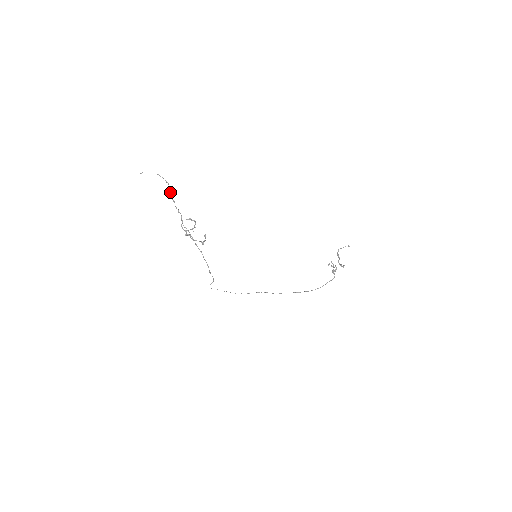
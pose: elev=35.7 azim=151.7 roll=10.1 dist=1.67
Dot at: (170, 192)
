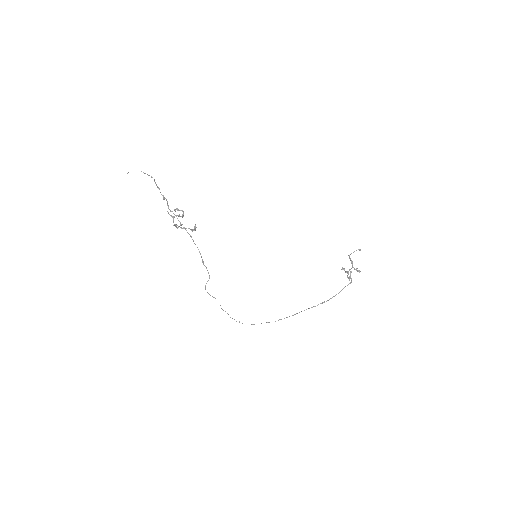
Dot at: (155, 182)
